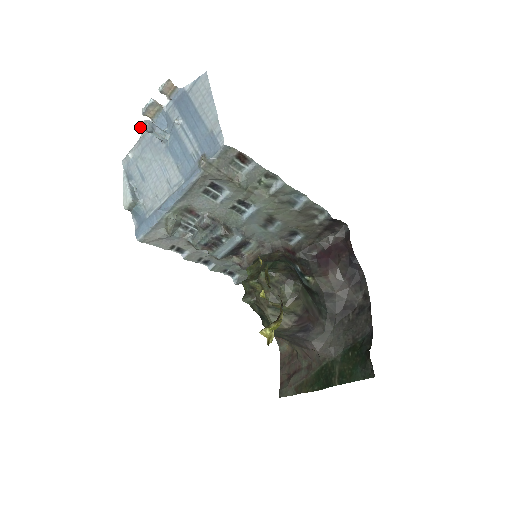
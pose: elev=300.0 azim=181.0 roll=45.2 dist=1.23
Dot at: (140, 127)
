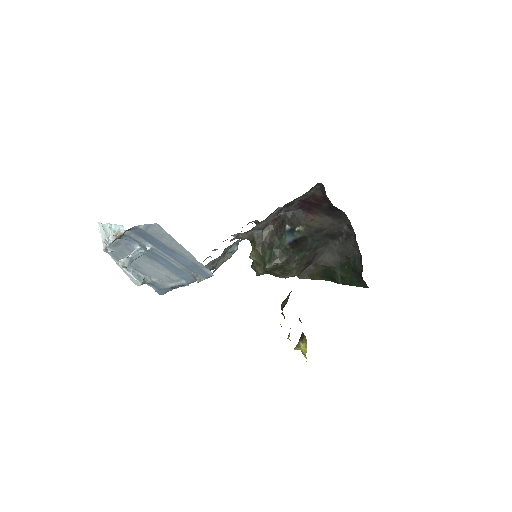
Dot at: occluded
